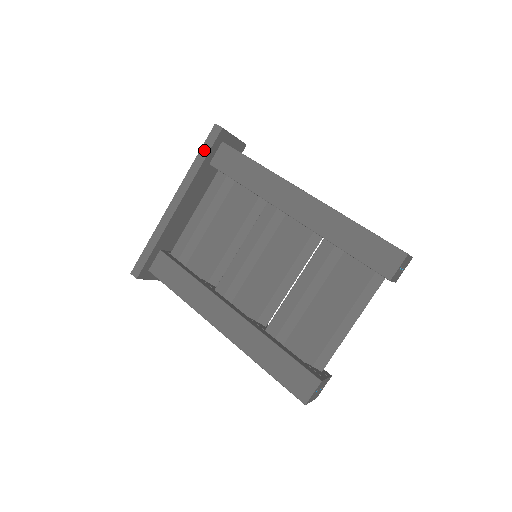
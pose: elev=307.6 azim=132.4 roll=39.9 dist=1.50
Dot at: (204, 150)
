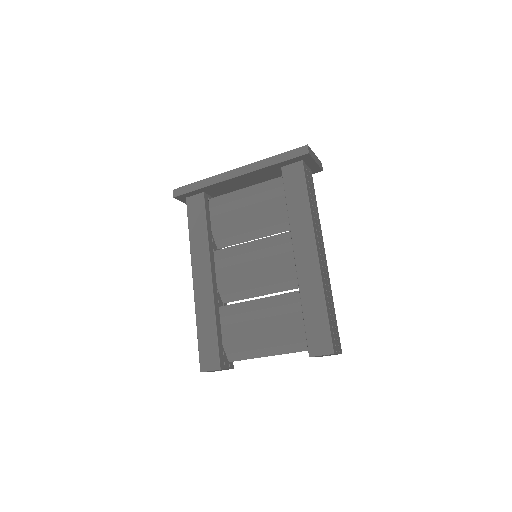
Dot at: (284, 156)
